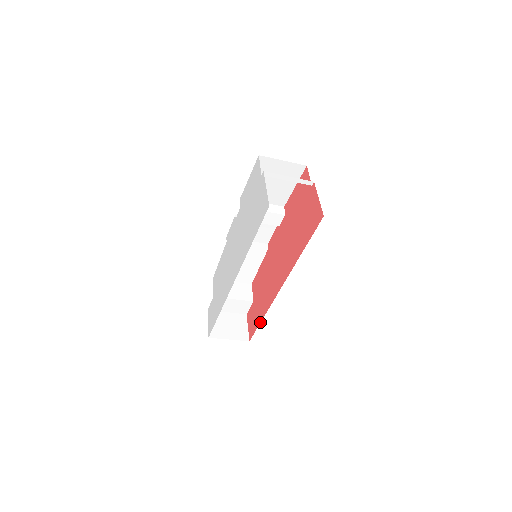
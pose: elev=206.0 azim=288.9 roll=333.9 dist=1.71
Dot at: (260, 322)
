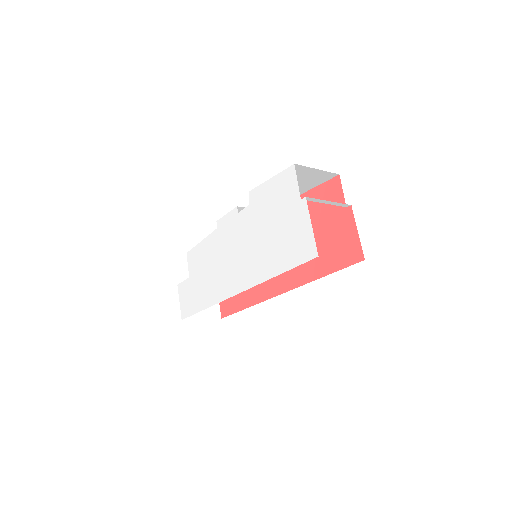
Dot at: (241, 310)
